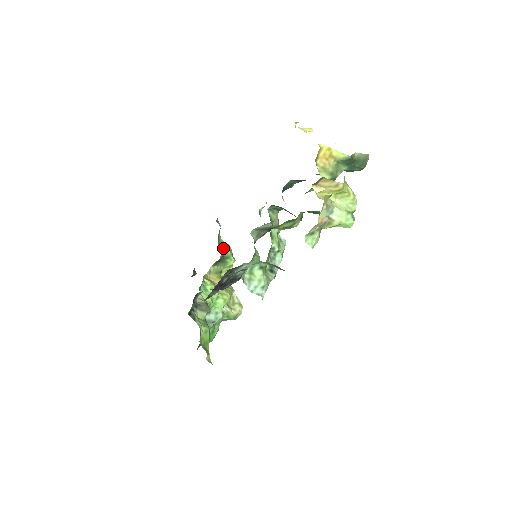
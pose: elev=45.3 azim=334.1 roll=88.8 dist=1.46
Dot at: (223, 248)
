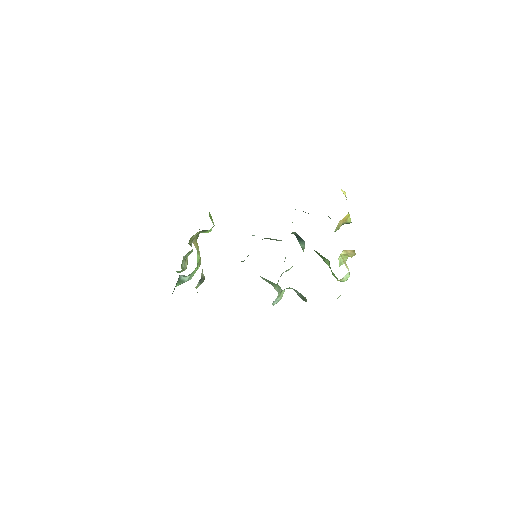
Dot at: (211, 219)
